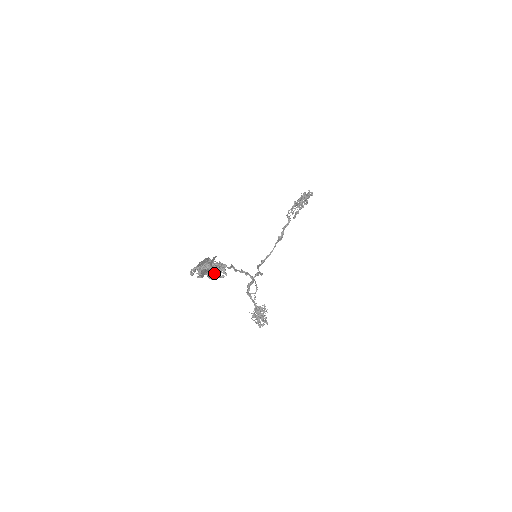
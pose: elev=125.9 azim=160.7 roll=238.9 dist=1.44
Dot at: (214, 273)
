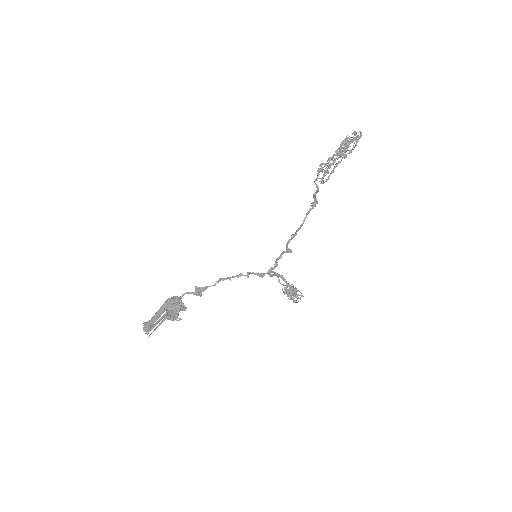
Dot at: (169, 319)
